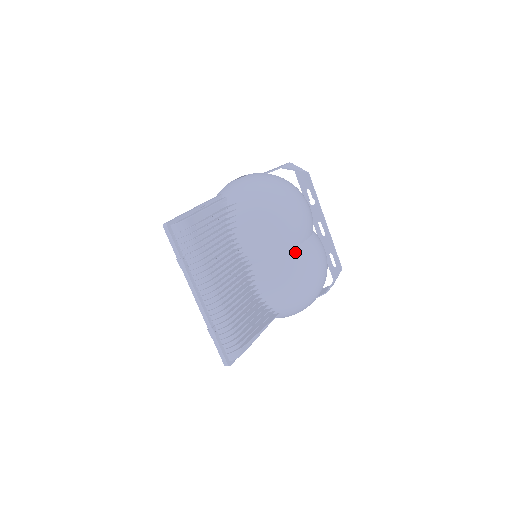
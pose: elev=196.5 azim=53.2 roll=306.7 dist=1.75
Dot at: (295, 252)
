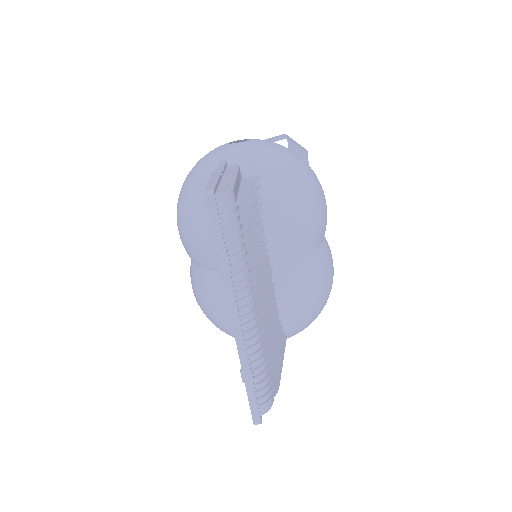
Dot at: (321, 252)
